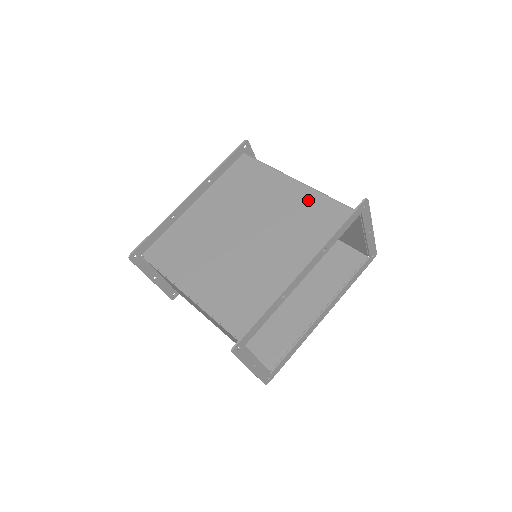
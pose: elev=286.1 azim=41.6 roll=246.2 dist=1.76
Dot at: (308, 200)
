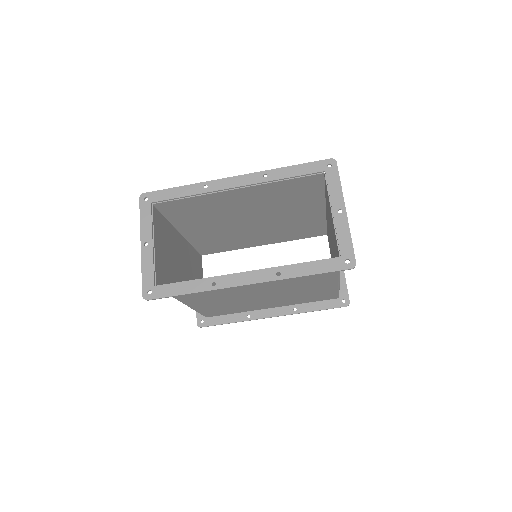
Dot at: (326, 290)
